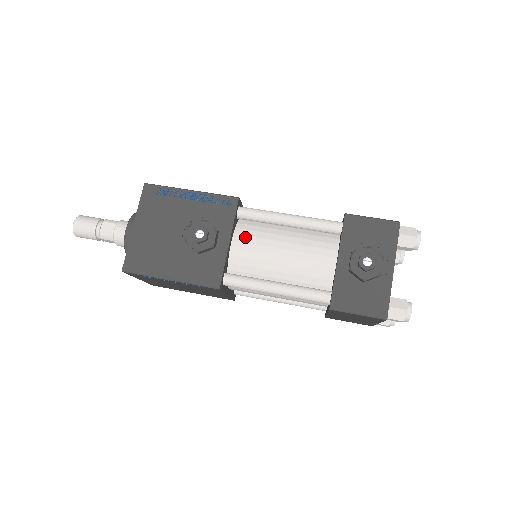
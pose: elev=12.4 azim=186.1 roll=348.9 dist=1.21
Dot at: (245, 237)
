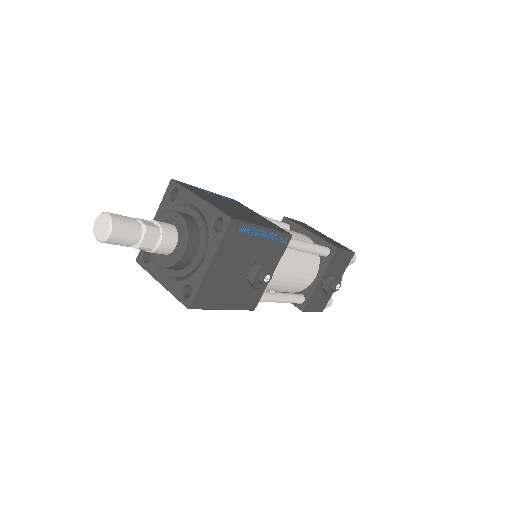
Dot at: (278, 263)
